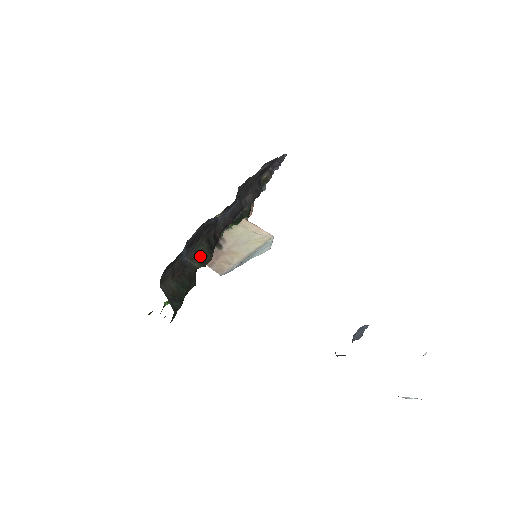
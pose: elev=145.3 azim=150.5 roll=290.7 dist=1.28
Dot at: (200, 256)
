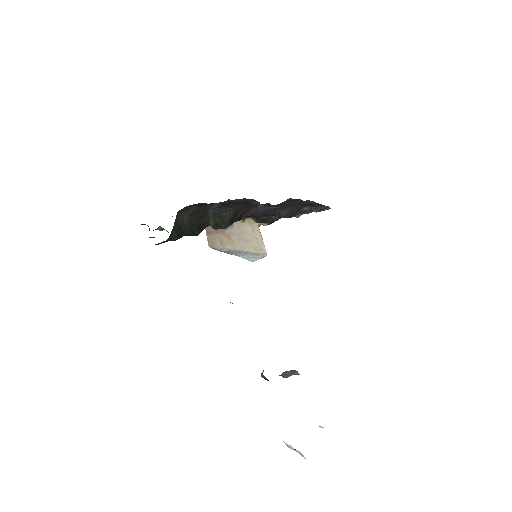
Dot at: (220, 219)
